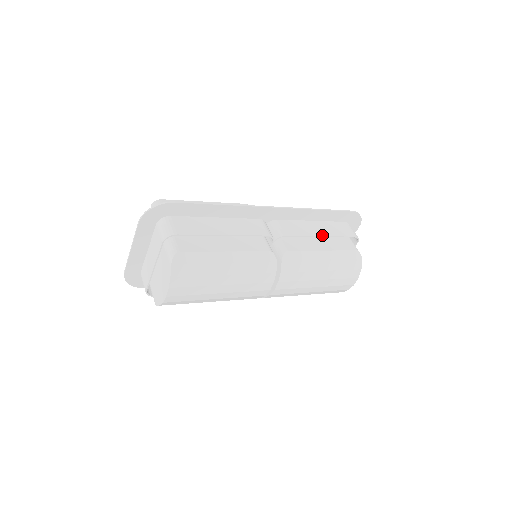
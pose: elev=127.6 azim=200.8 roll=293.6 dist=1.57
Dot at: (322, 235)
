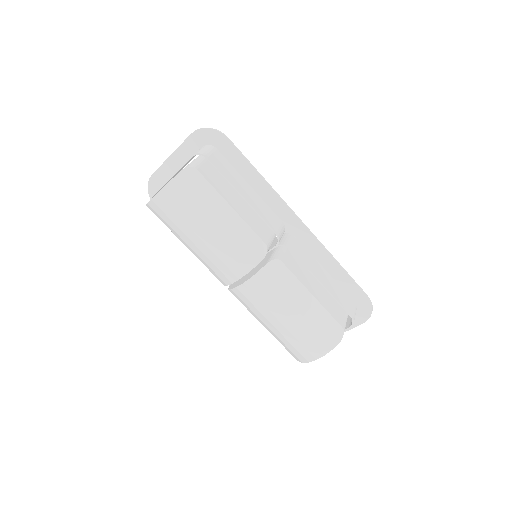
Dot at: (322, 283)
